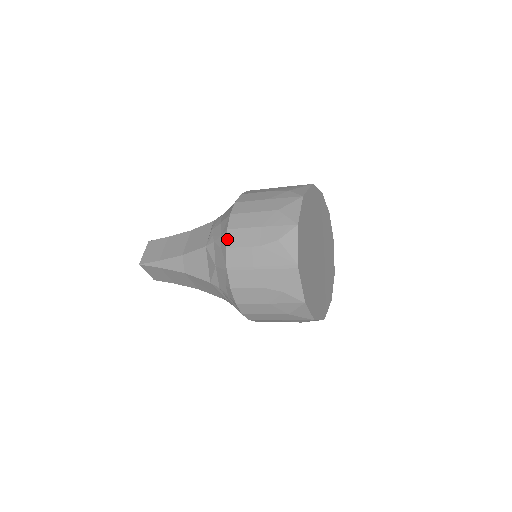
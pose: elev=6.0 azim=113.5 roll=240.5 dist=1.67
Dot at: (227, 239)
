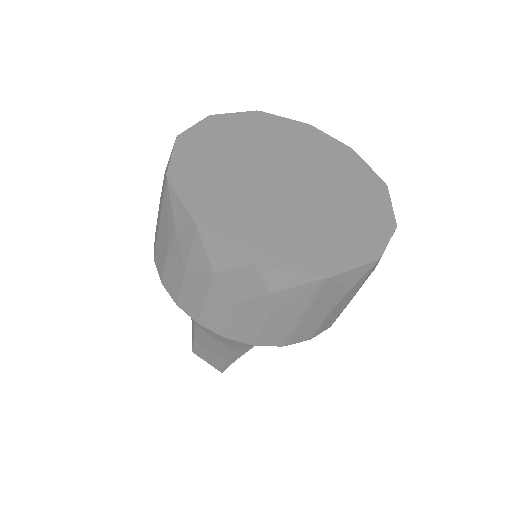
Dot at: occluded
